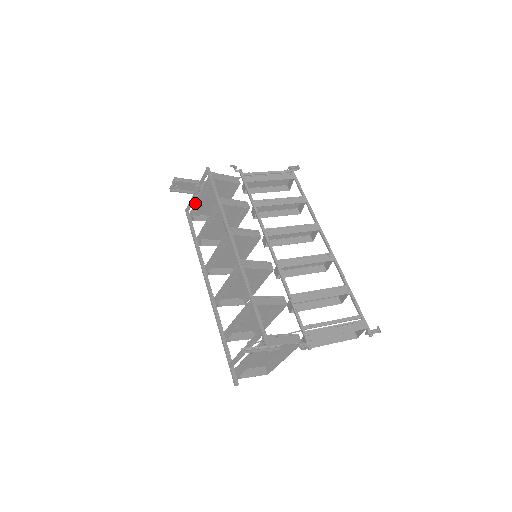
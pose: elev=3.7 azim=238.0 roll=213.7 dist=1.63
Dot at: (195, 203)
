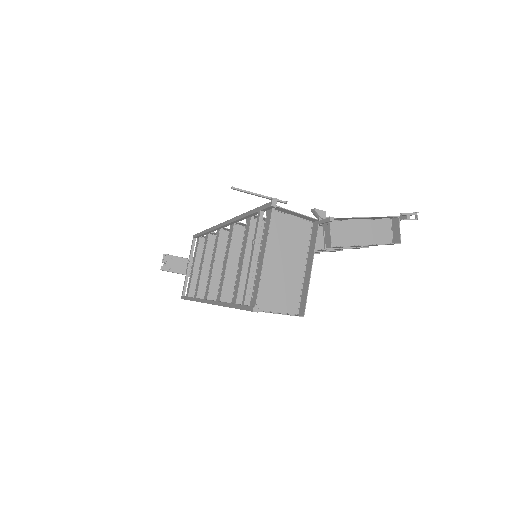
Dot at: (189, 280)
